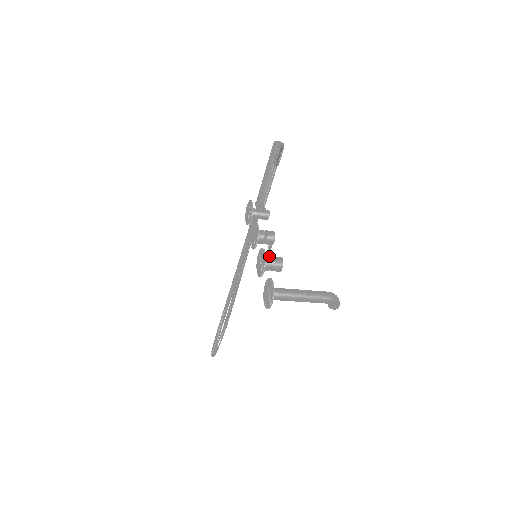
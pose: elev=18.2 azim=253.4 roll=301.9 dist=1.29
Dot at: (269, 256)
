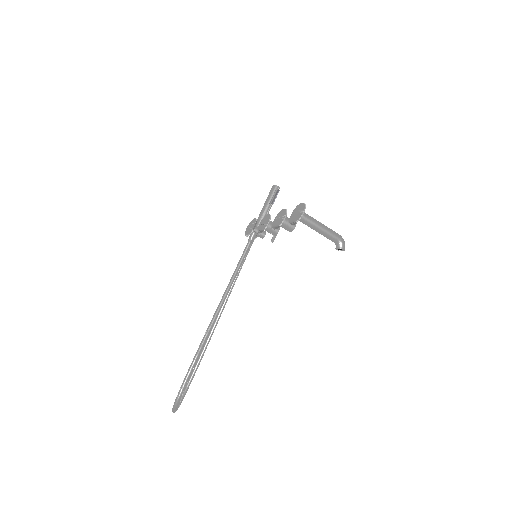
Dot at: occluded
